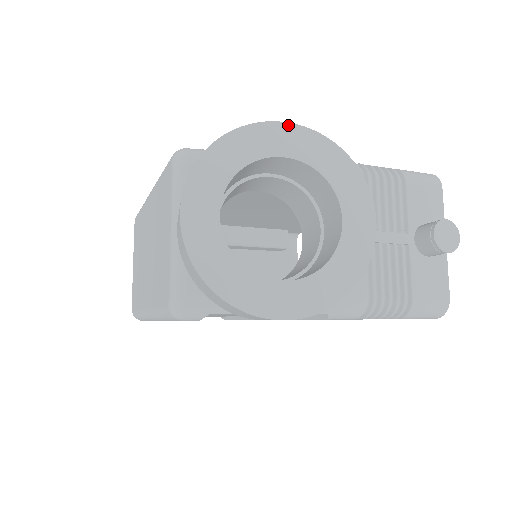
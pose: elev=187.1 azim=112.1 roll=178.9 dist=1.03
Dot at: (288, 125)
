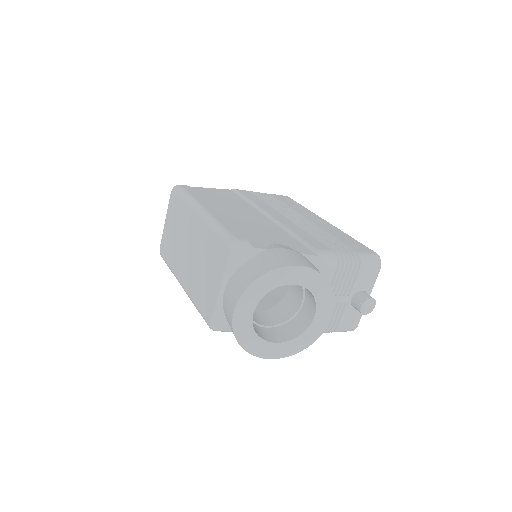
Dot at: (304, 268)
